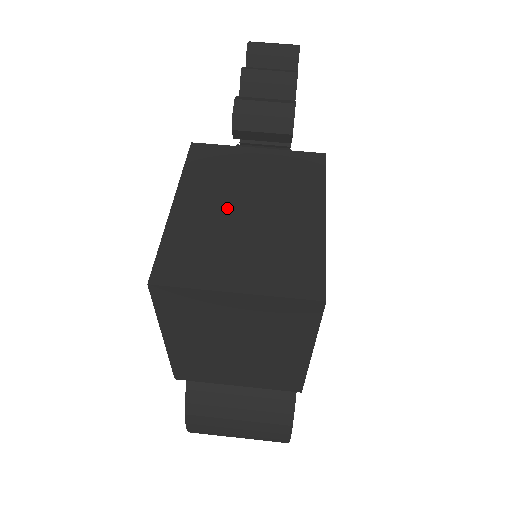
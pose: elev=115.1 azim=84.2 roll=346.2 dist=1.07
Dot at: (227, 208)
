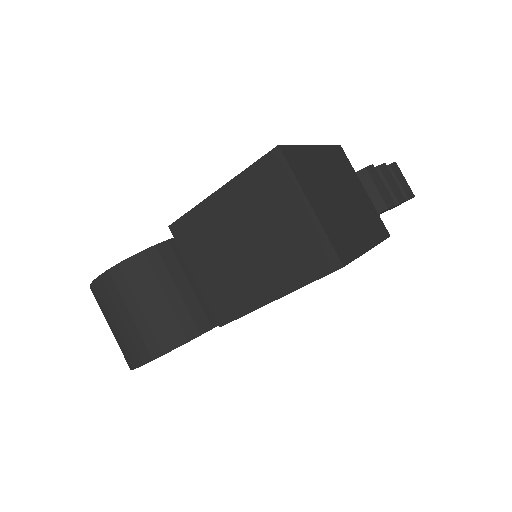
Dot at: (334, 182)
